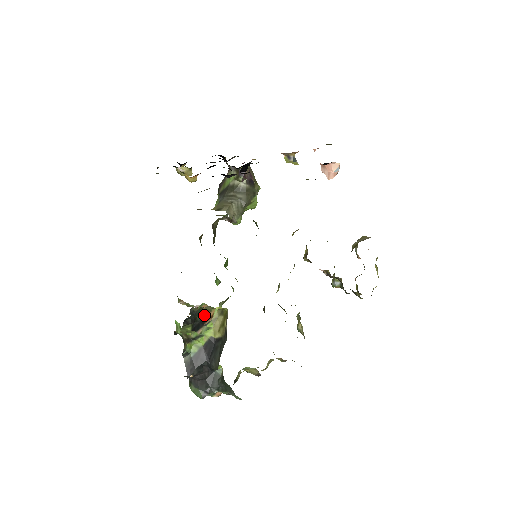
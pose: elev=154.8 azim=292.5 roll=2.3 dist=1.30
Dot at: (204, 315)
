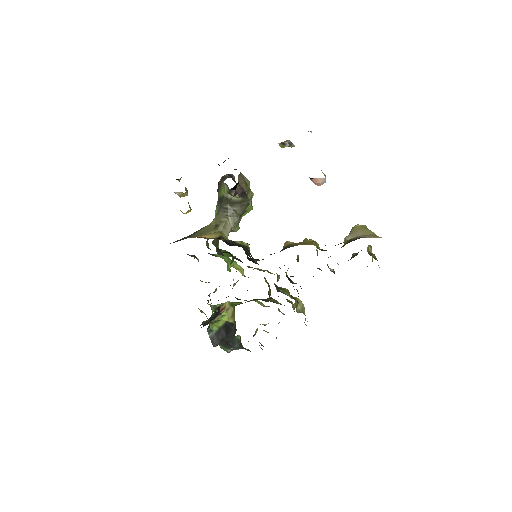
Dot at: (217, 310)
